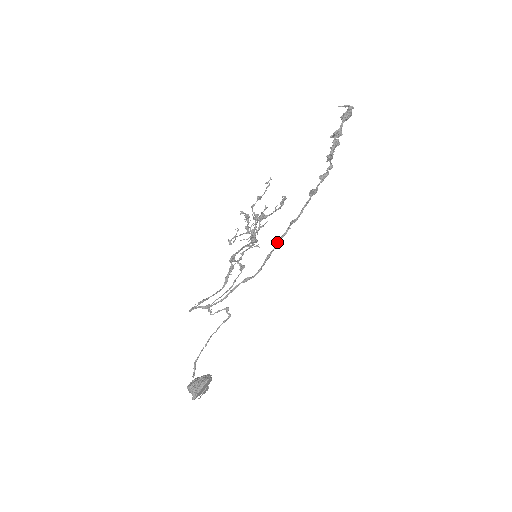
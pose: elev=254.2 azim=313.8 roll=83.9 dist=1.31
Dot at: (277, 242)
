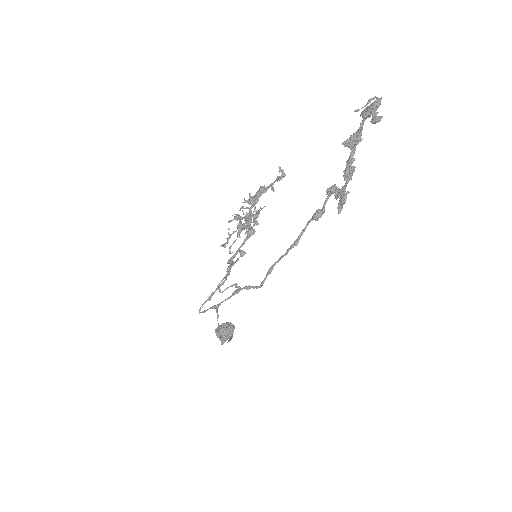
Dot at: occluded
